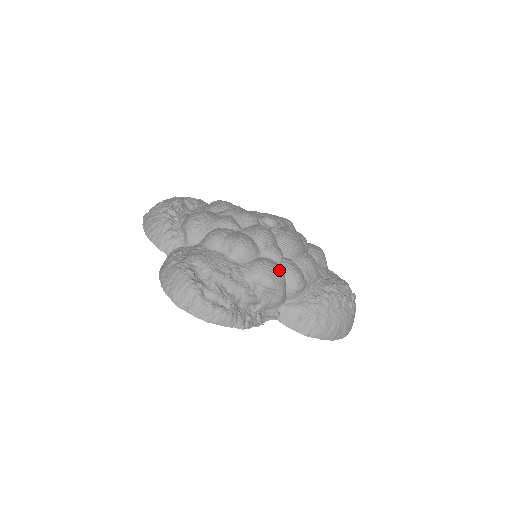
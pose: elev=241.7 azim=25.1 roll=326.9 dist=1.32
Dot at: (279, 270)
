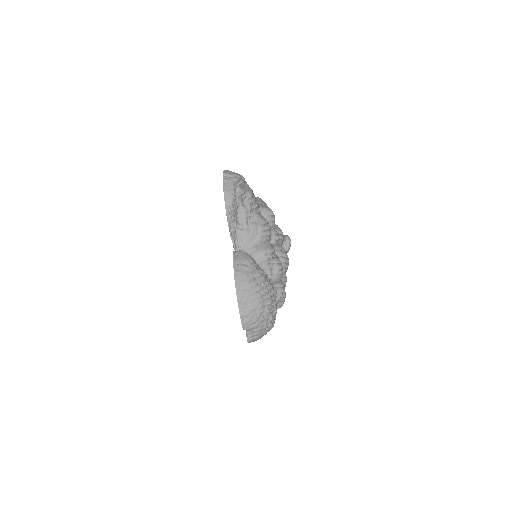
Dot at: (269, 235)
